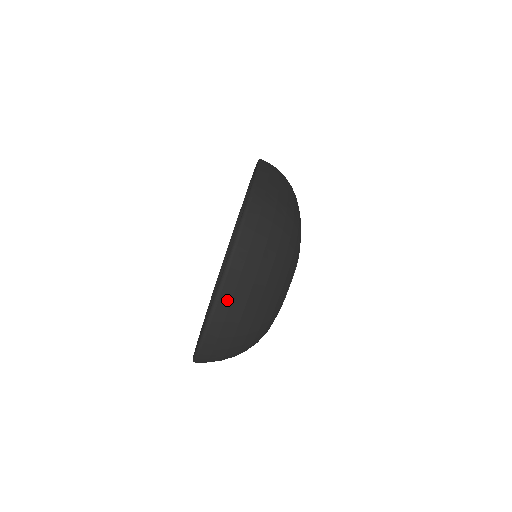
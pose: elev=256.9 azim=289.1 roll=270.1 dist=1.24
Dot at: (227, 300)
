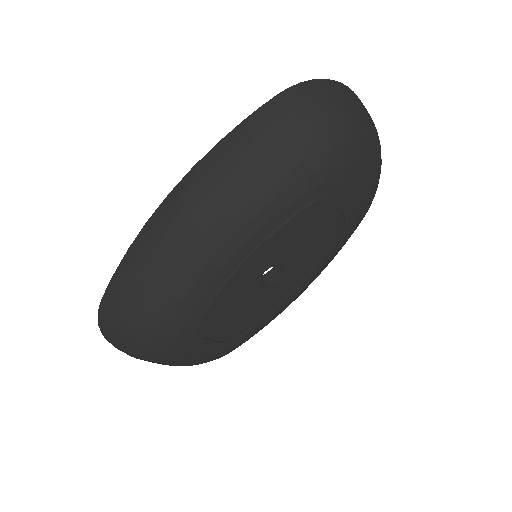
Dot at: (365, 108)
